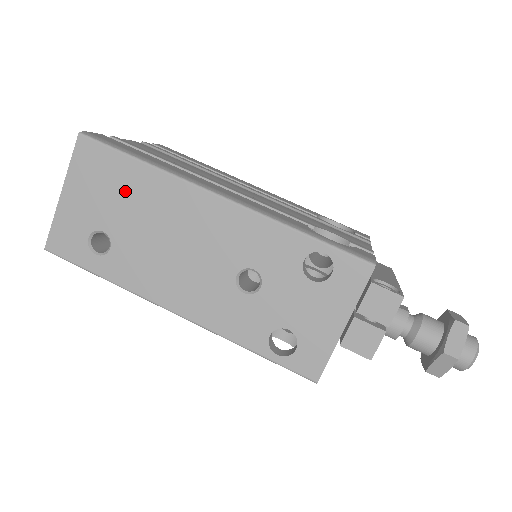
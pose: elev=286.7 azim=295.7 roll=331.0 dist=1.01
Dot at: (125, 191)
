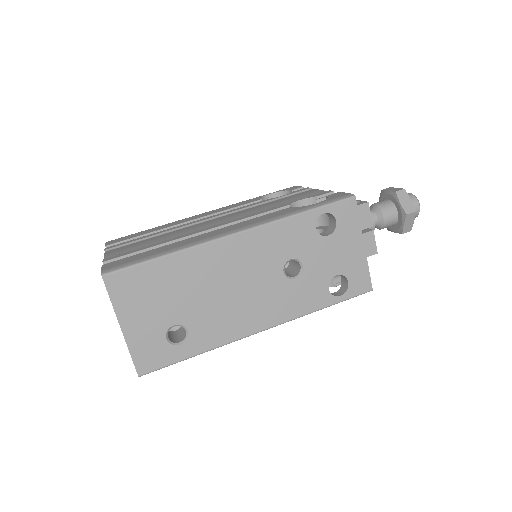
Dot at: (169, 285)
